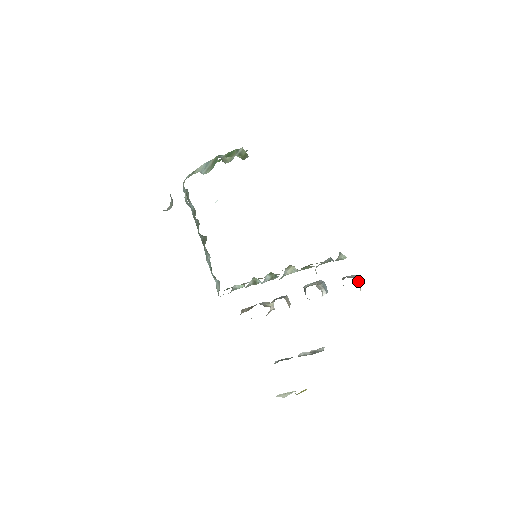
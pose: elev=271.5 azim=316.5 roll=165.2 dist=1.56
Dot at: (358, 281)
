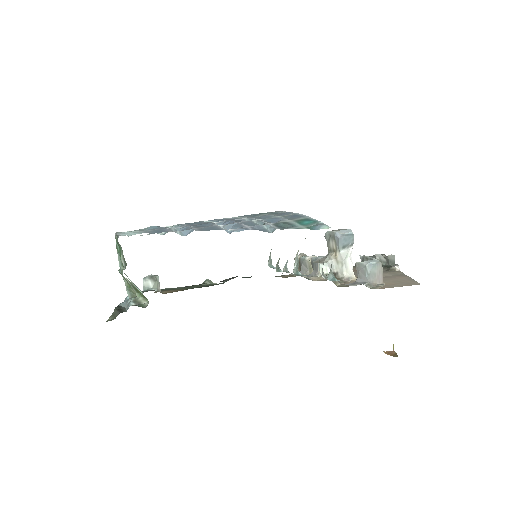
Dot at: (375, 268)
